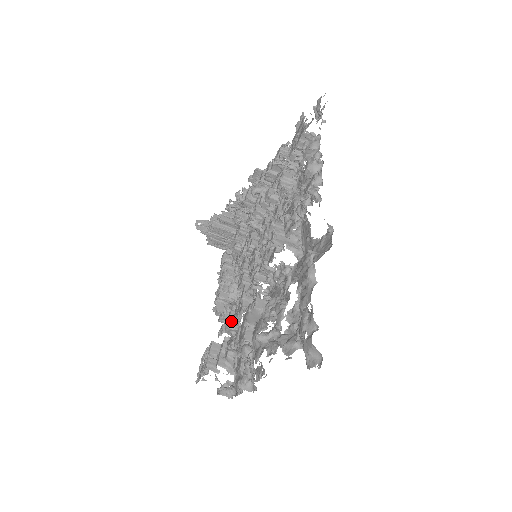
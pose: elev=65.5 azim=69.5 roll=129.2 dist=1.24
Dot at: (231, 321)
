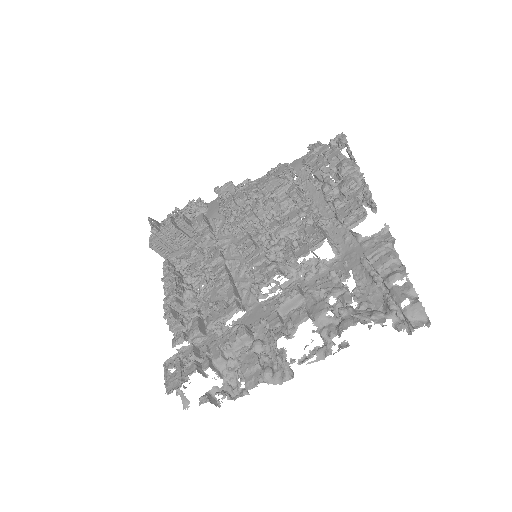
Dot at: (200, 326)
